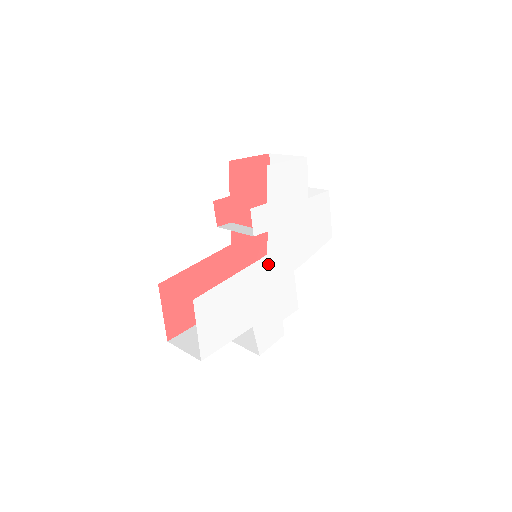
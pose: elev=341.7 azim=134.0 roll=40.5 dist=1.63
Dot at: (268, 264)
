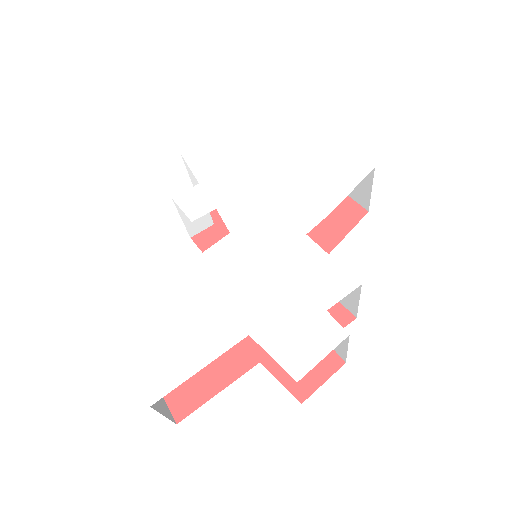
Dot at: (239, 243)
